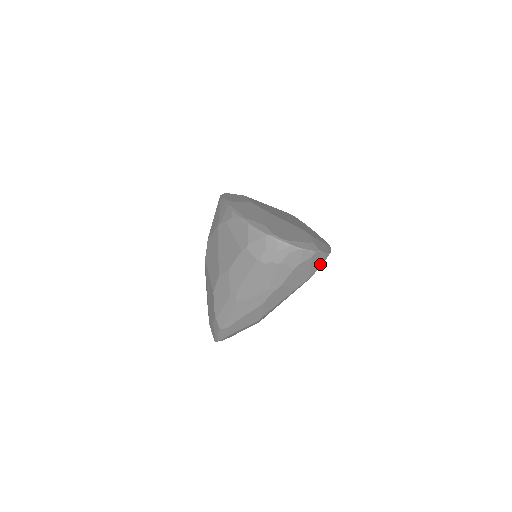
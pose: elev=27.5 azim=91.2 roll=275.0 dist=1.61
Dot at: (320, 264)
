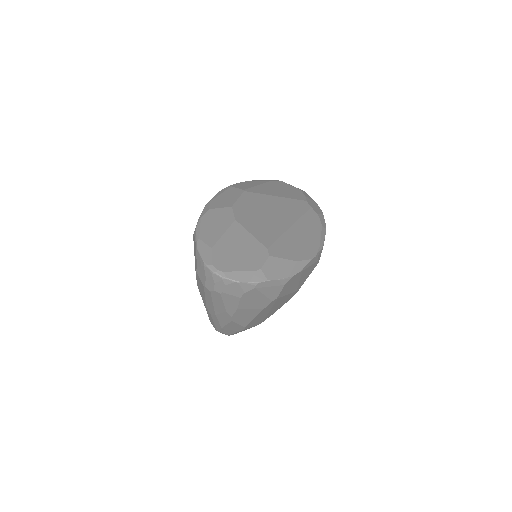
Dot at: (279, 289)
